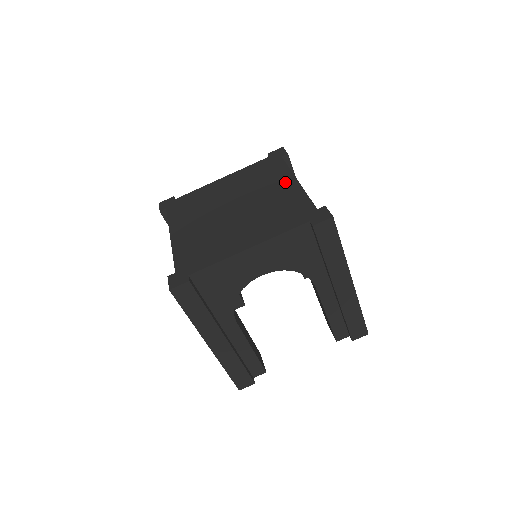
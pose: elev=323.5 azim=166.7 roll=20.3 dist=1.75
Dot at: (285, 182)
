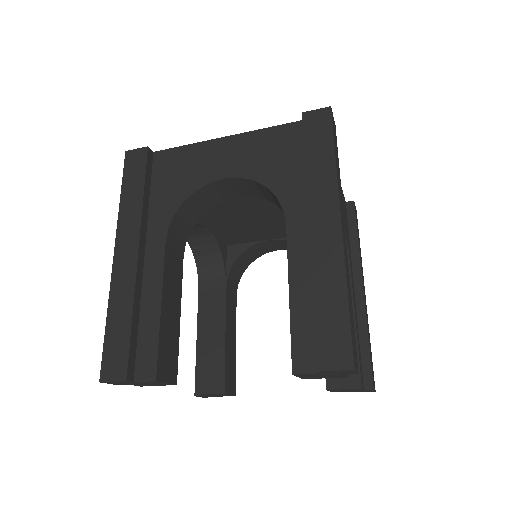
Dot at: occluded
